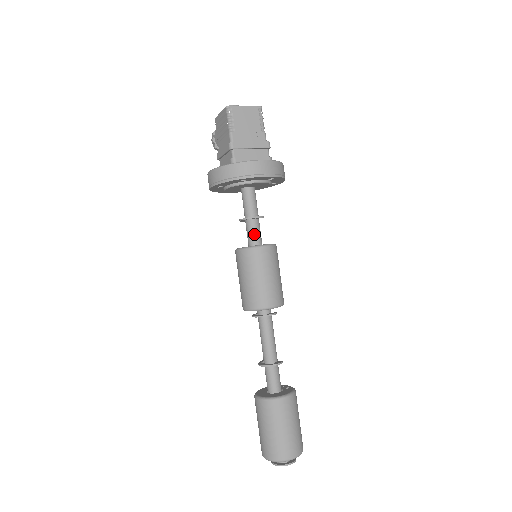
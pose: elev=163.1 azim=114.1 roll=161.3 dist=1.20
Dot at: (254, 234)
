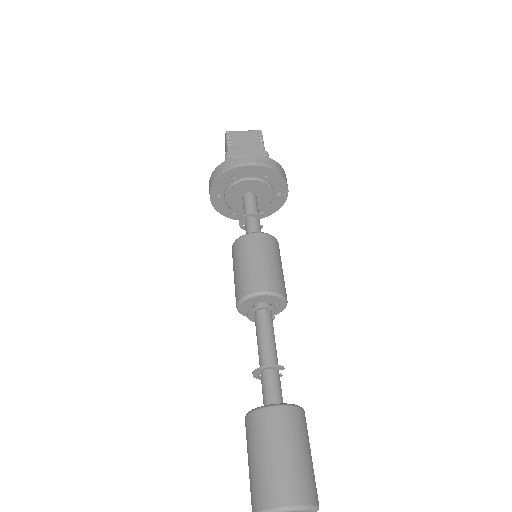
Dot at: (251, 231)
